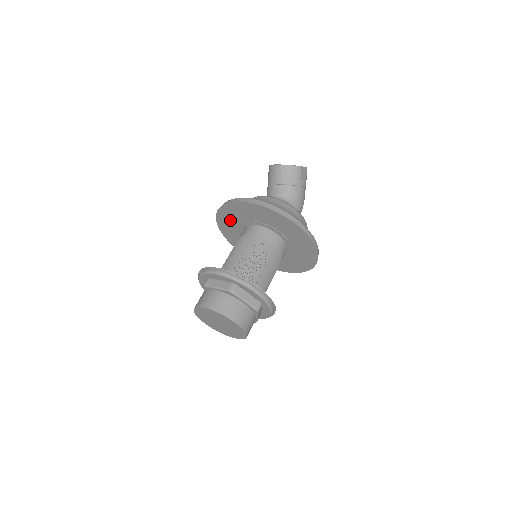
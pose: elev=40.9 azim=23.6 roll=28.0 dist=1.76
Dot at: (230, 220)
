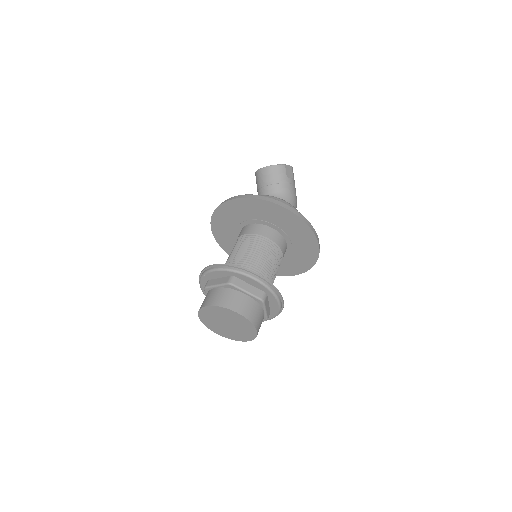
Dot at: (225, 229)
